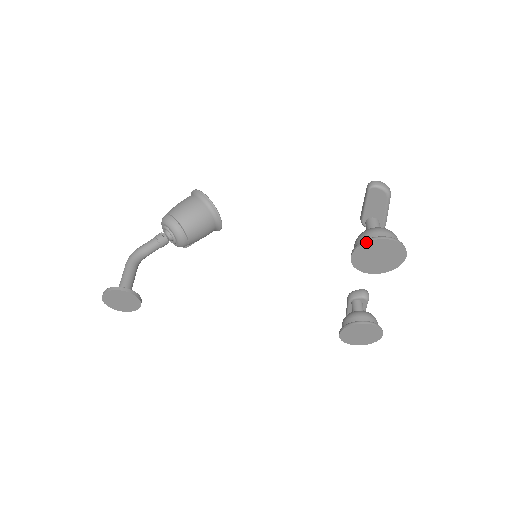
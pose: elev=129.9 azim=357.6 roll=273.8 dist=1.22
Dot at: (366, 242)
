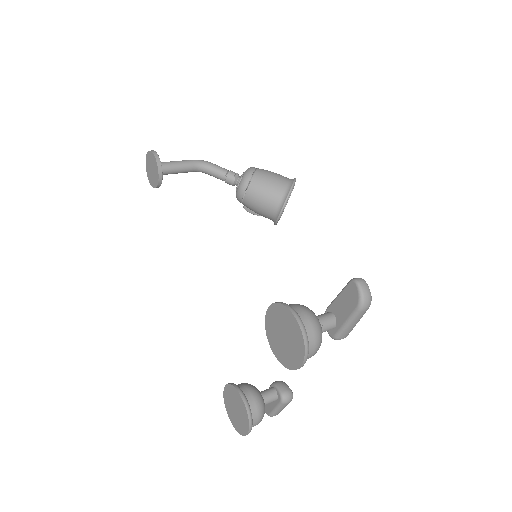
Dot at: (284, 305)
